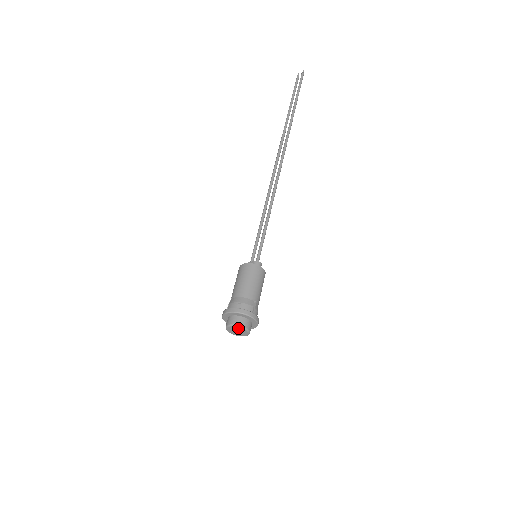
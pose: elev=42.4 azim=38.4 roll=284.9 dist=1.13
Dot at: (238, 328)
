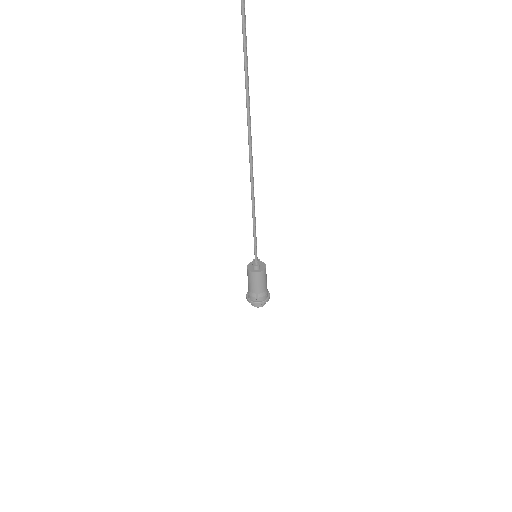
Dot at: (255, 305)
